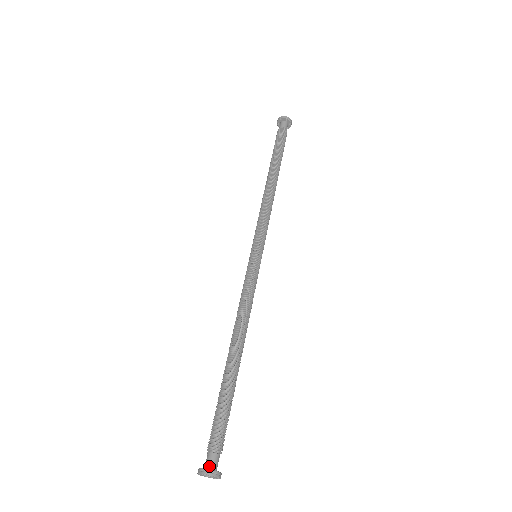
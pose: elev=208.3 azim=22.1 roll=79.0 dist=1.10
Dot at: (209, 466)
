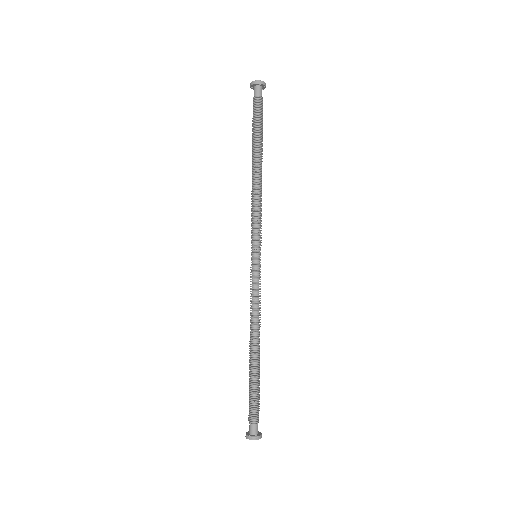
Dot at: (257, 432)
